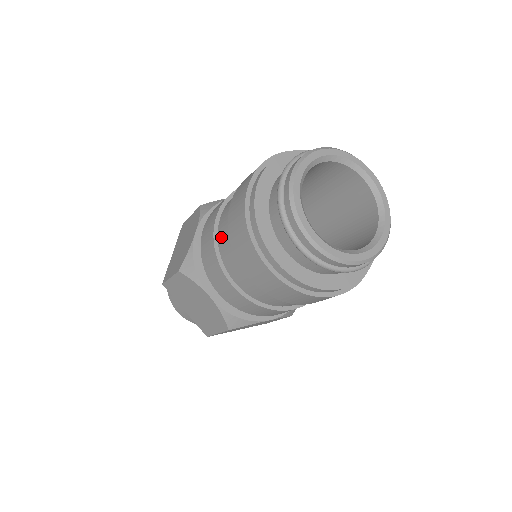
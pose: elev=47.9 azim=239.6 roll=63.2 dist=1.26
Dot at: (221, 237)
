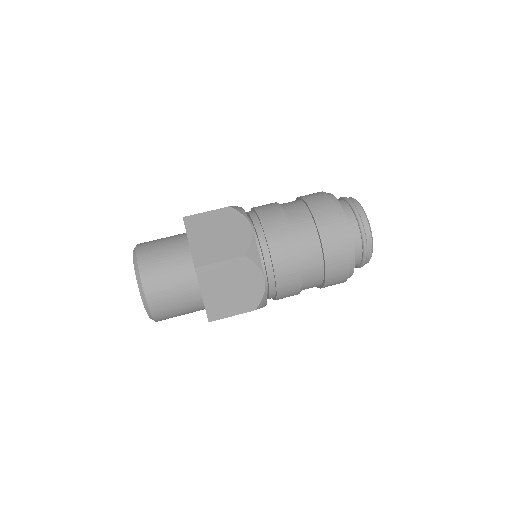
Dot at: (285, 204)
